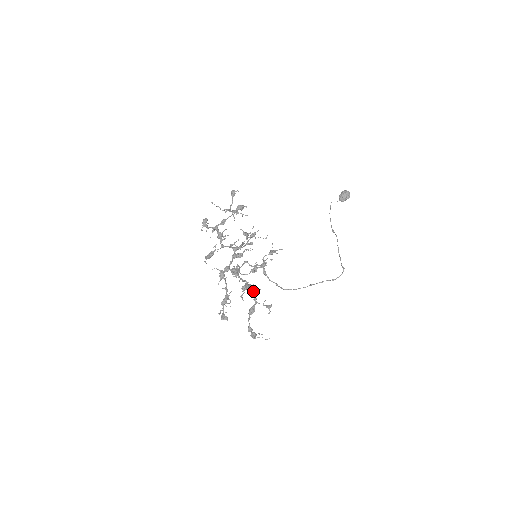
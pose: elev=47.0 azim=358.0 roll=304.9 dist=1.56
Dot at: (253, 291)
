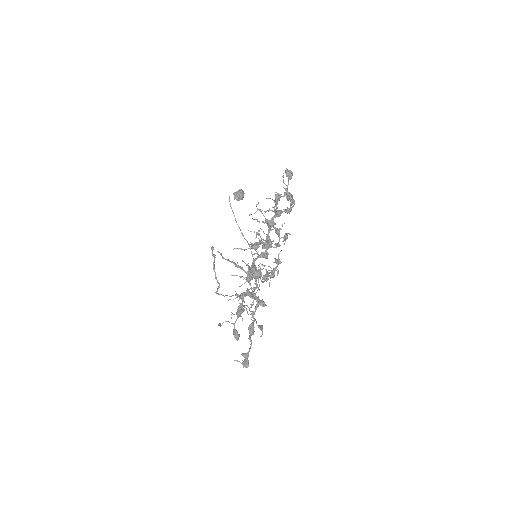
Dot at: (258, 305)
